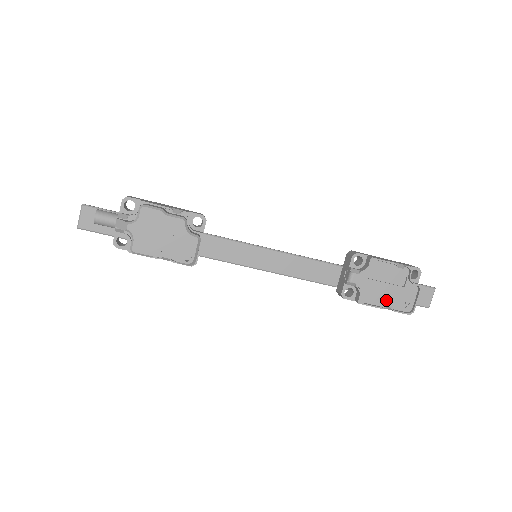
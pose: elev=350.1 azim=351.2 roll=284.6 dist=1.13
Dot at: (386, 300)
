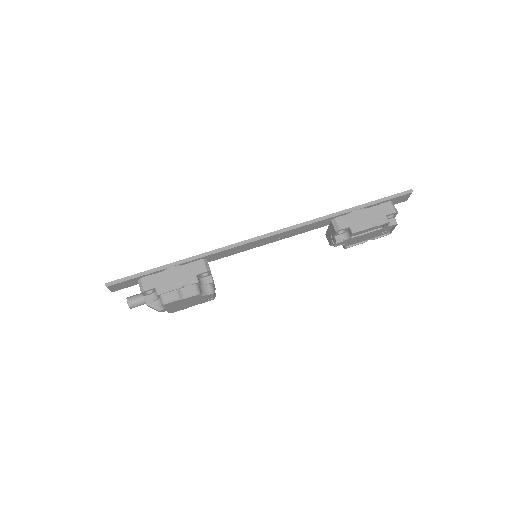
Dot at: (367, 238)
